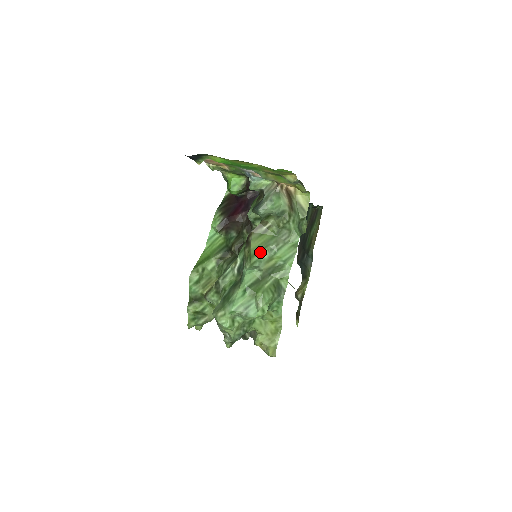
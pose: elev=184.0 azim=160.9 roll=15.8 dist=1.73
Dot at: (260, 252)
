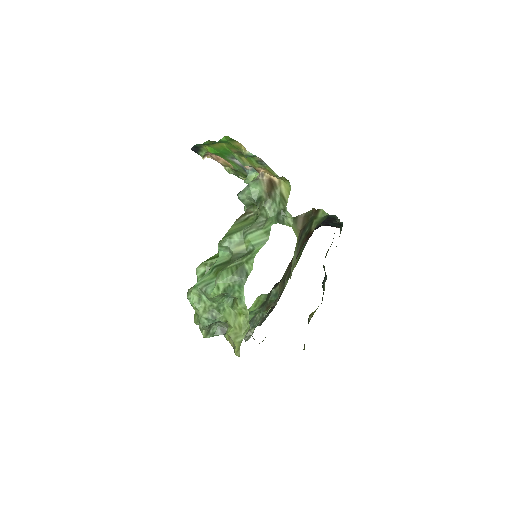
Dot at: (232, 234)
